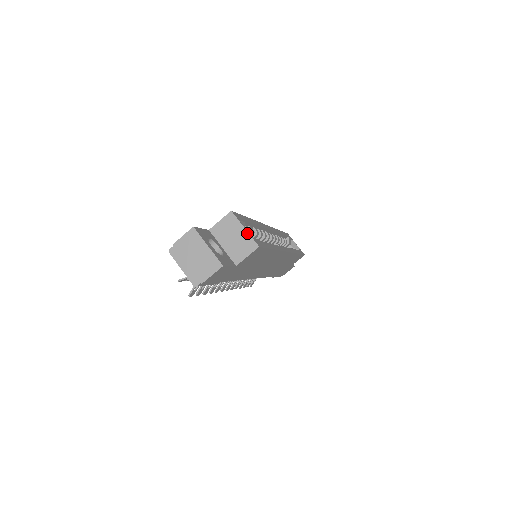
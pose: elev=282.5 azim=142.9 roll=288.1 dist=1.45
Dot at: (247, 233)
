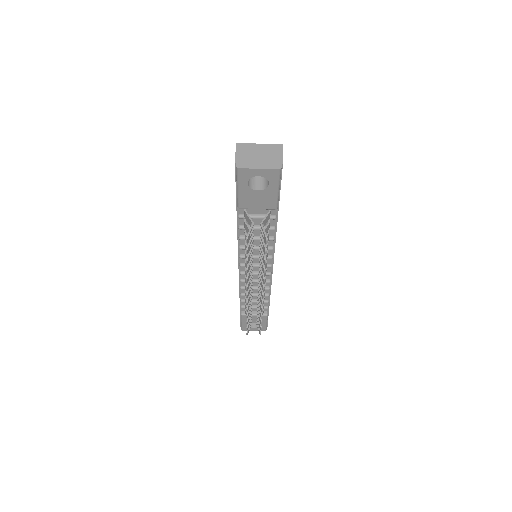
Dot at: occluded
